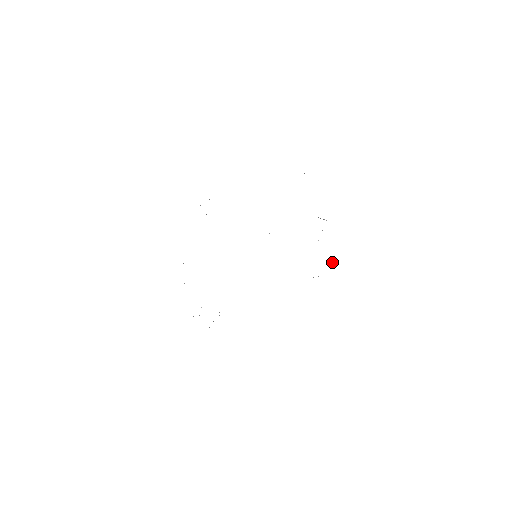
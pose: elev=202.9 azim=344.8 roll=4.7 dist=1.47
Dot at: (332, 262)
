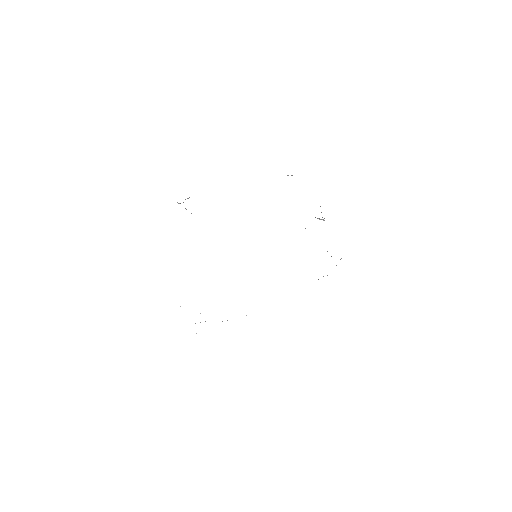
Dot at: occluded
